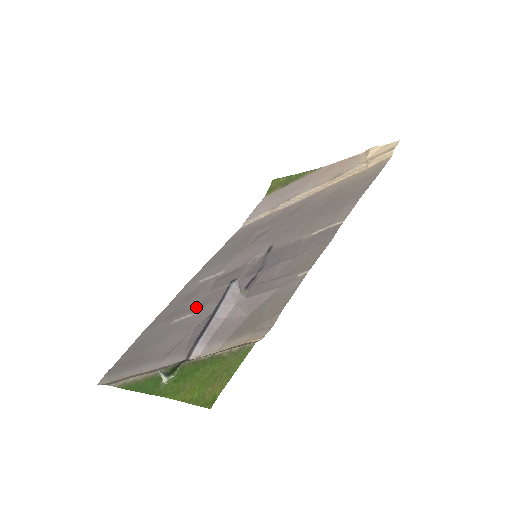
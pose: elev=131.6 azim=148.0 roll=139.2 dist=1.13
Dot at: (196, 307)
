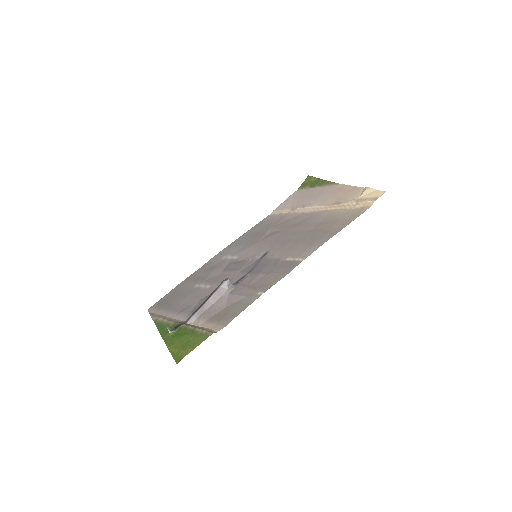
Dot at: (210, 281)
